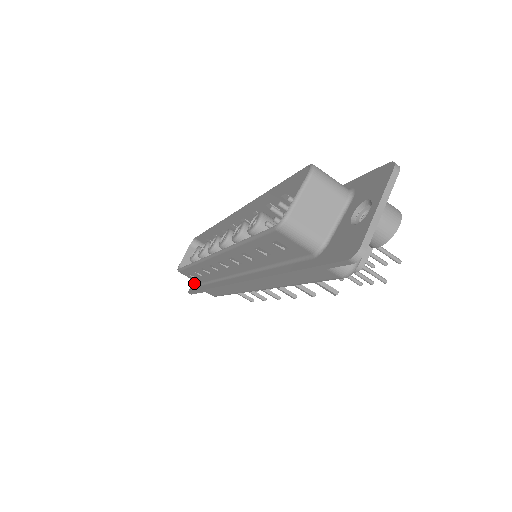
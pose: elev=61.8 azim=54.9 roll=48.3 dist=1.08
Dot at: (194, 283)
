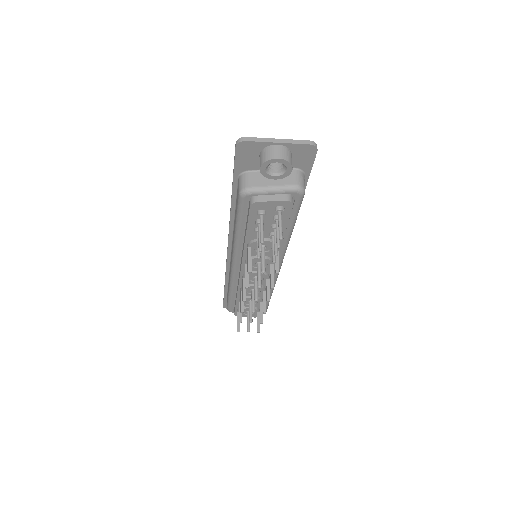
Dot at: occluded
